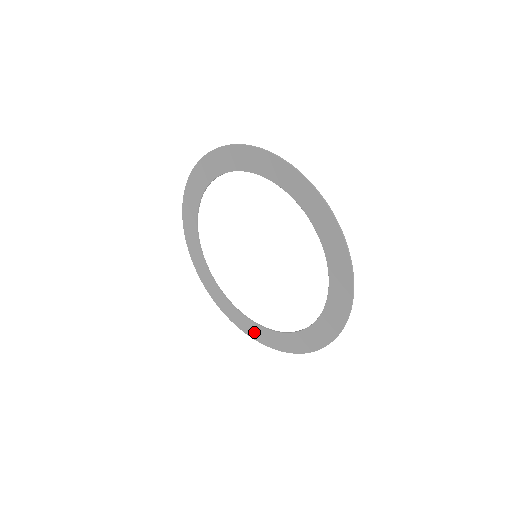
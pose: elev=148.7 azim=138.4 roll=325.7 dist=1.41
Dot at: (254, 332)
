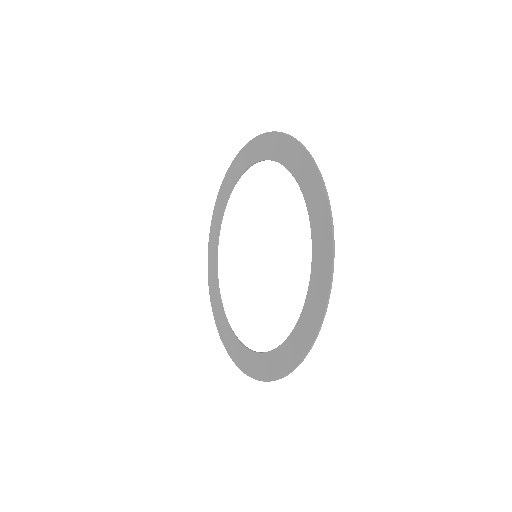
Dot at: (266, 368)
